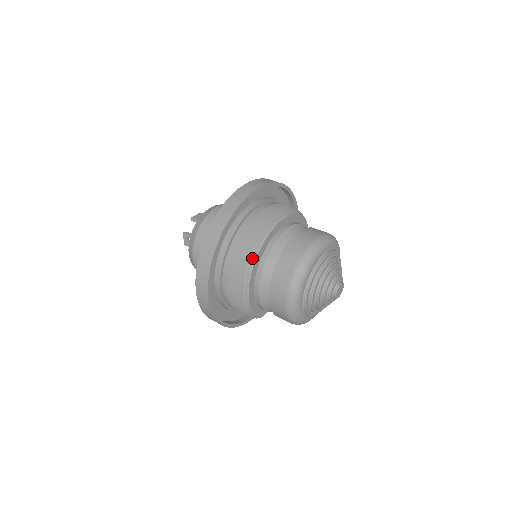
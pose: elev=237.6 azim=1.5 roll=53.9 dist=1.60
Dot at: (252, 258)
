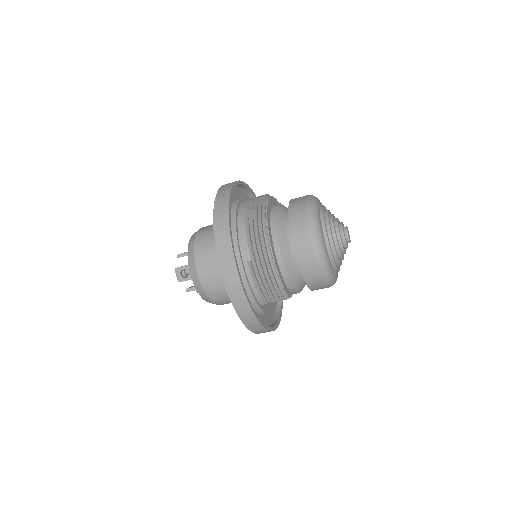
Dot at: (264, 221)
